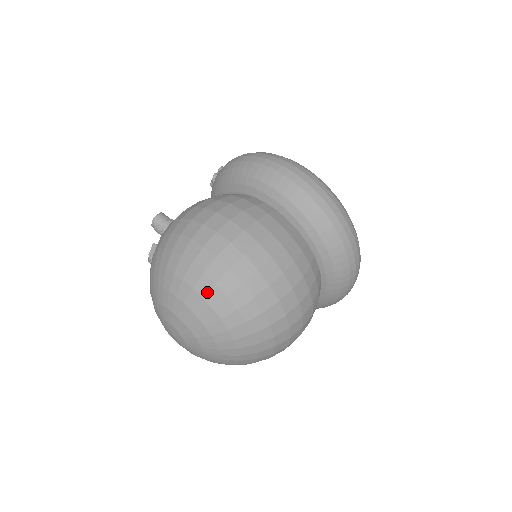
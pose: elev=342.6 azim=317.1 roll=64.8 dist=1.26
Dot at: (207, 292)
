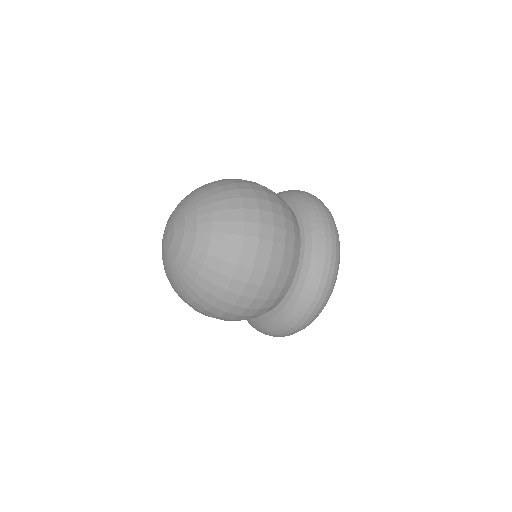
Dot at: (208, 186)
